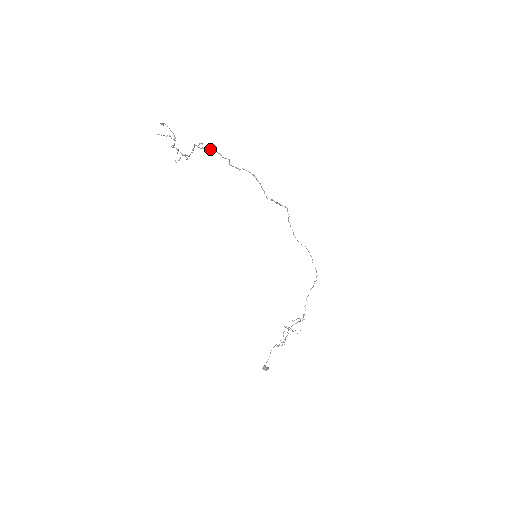
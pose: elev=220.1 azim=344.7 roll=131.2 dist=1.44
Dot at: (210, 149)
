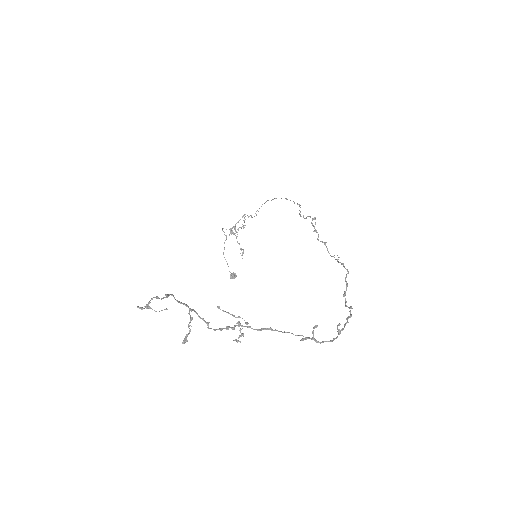
Dot at: occluded
